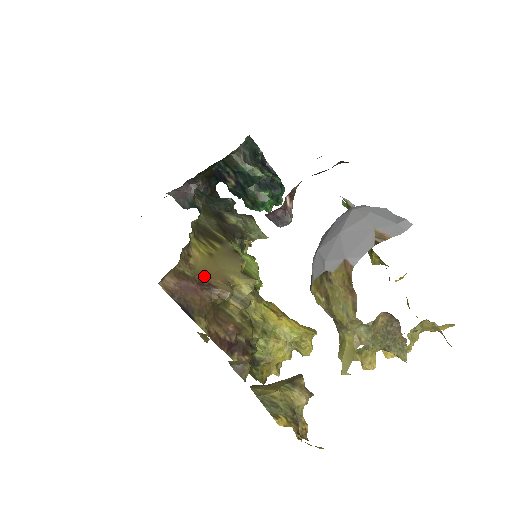
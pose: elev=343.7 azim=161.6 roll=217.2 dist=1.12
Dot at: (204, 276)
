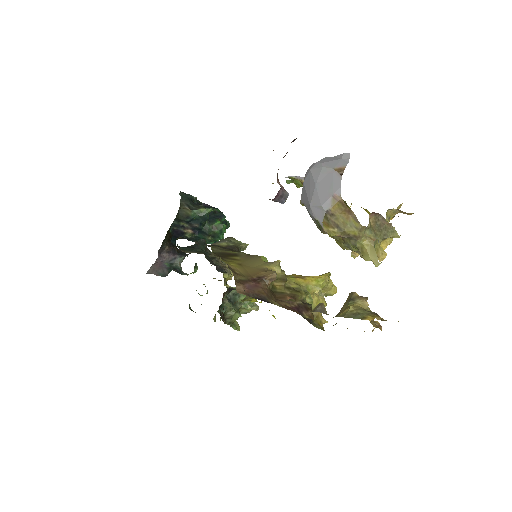
Dot at: (251, 276)
